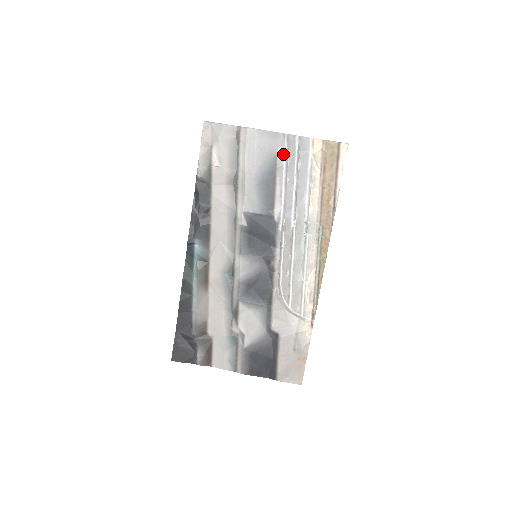
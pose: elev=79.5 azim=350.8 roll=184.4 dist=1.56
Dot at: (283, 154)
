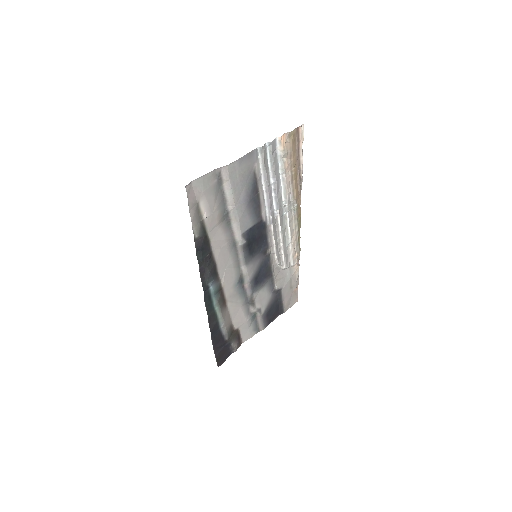
Dot at: (259, 166)
